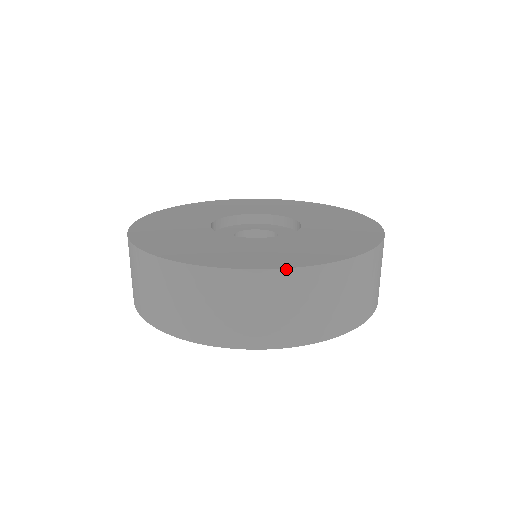
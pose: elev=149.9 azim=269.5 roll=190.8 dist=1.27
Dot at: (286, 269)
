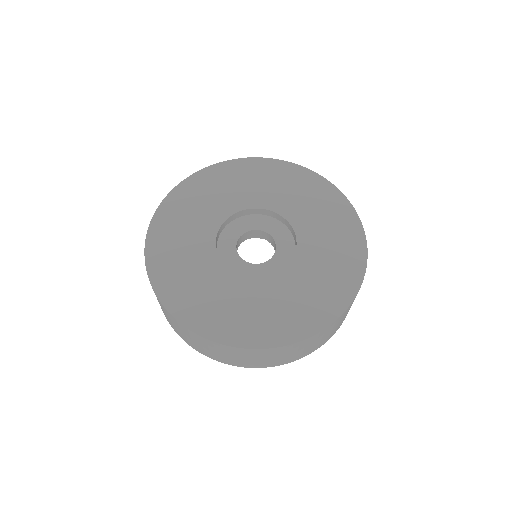
Dot at: (252, 349)
